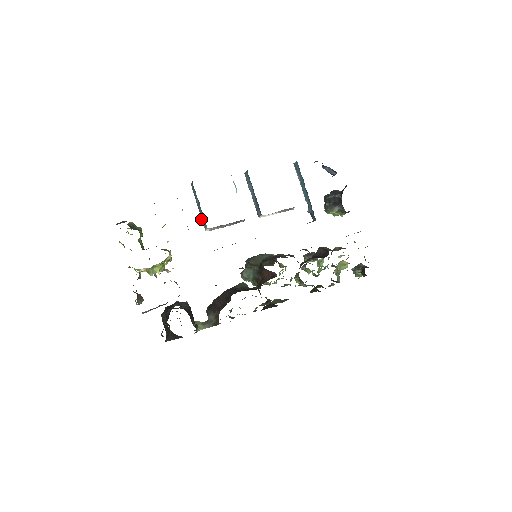
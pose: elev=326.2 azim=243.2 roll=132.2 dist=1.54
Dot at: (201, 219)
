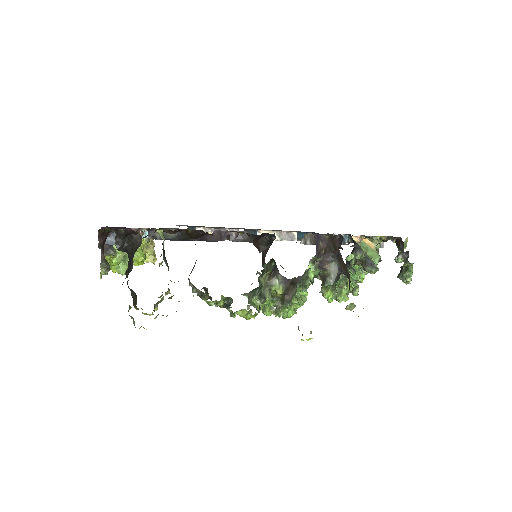
Dot at: occluded
